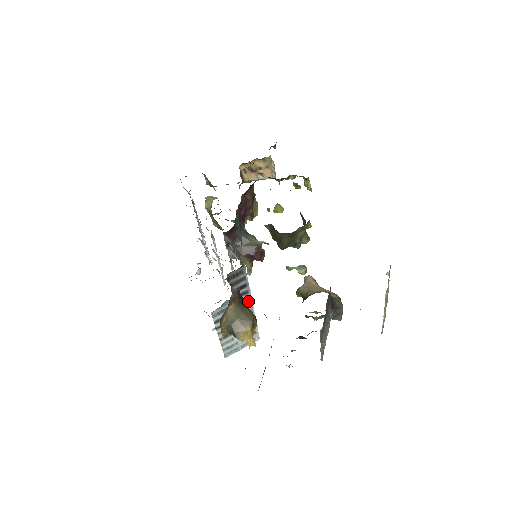
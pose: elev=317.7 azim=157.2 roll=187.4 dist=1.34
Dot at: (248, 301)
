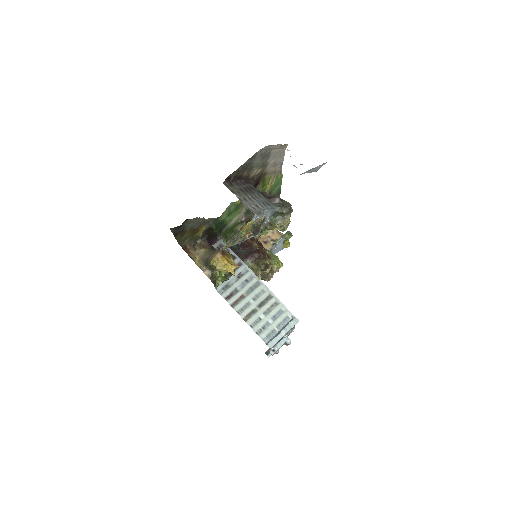
Dot at: (248, 273)
